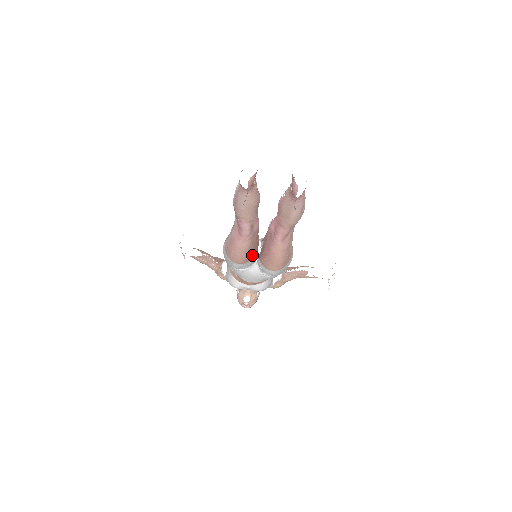
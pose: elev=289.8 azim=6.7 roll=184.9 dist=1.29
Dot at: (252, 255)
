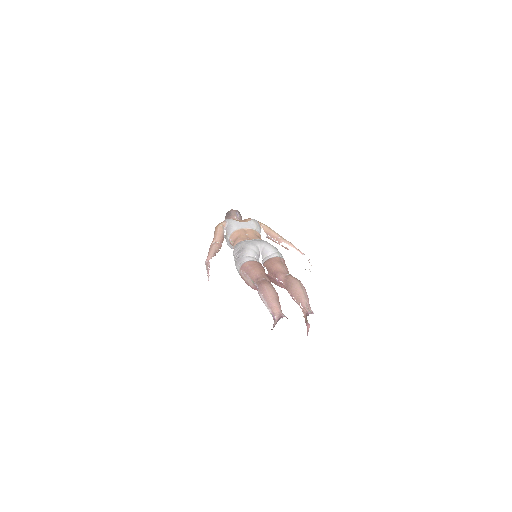
Dot at: occluded
